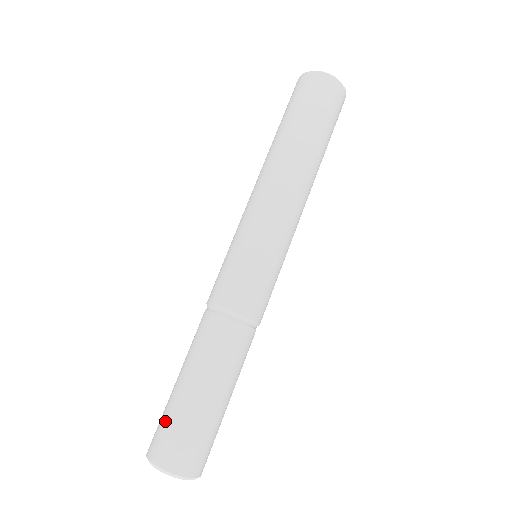
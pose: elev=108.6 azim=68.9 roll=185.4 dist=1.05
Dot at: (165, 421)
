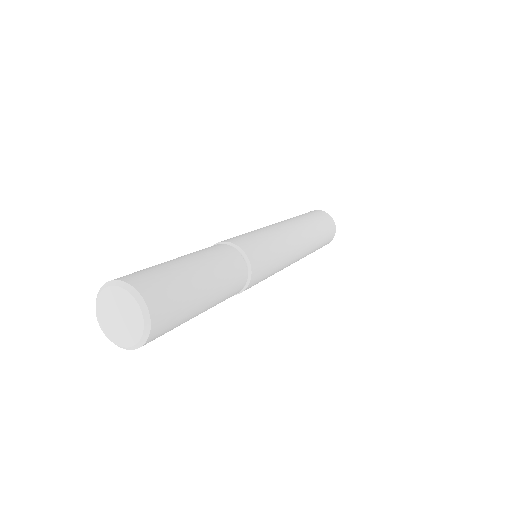
Dot at: (148, 268)
